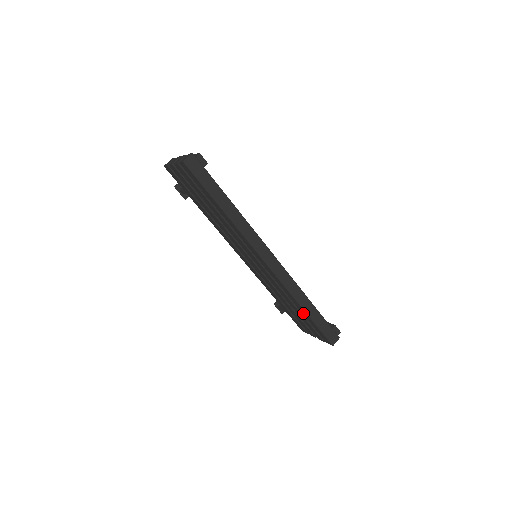
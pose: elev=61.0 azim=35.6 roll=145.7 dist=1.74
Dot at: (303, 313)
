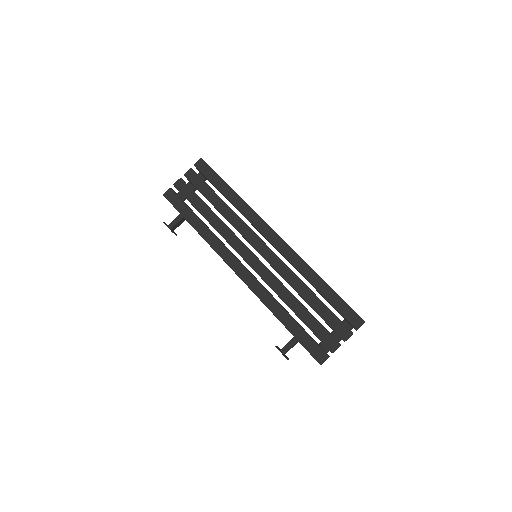
Dot at: (321, 290)
